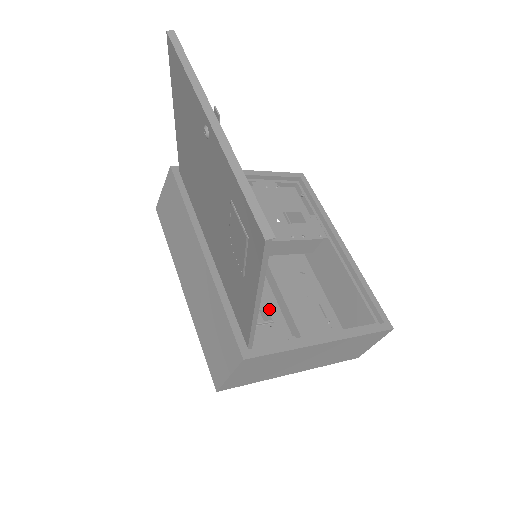
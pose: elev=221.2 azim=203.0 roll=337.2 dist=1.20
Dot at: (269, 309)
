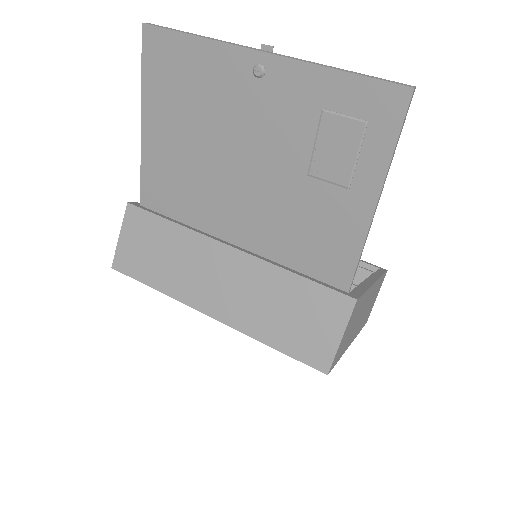
Dot at: occluded
